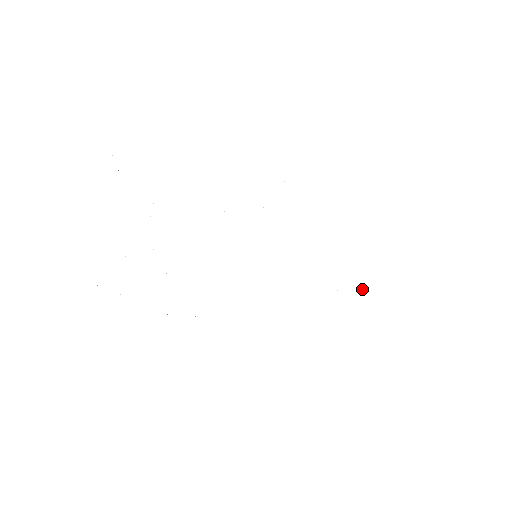
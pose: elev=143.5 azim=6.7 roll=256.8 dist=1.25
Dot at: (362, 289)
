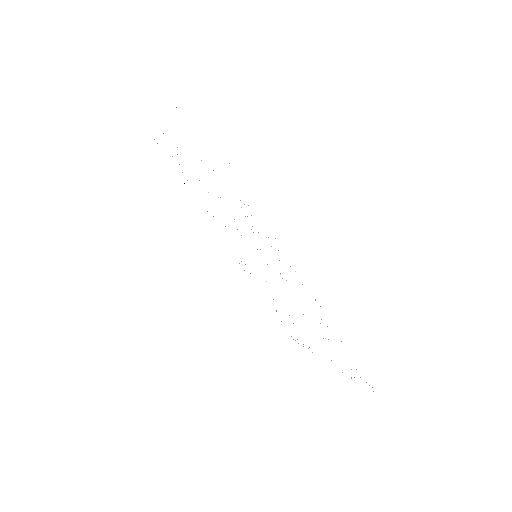
Dot at: occluded
